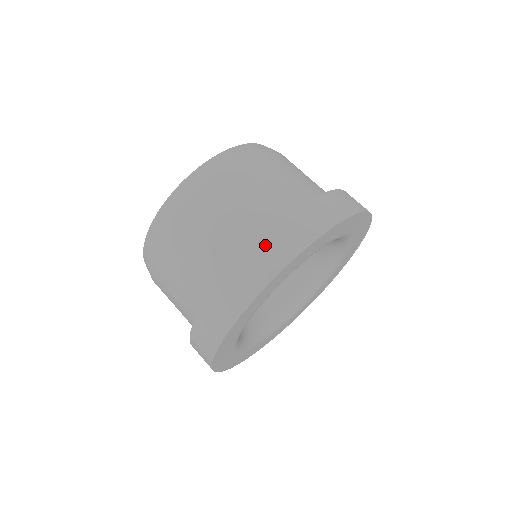
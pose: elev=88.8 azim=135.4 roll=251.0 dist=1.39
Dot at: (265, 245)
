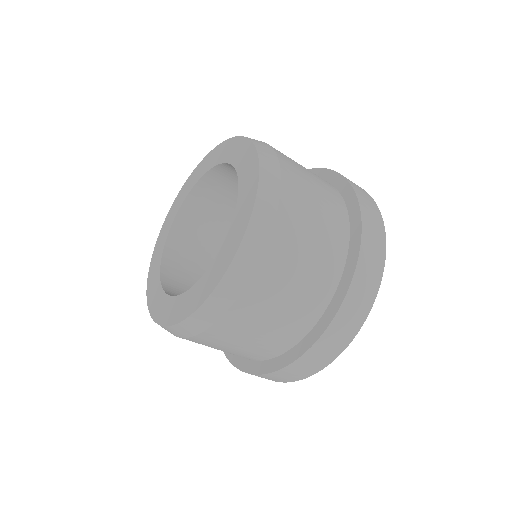
Dot at: (365, 257)
